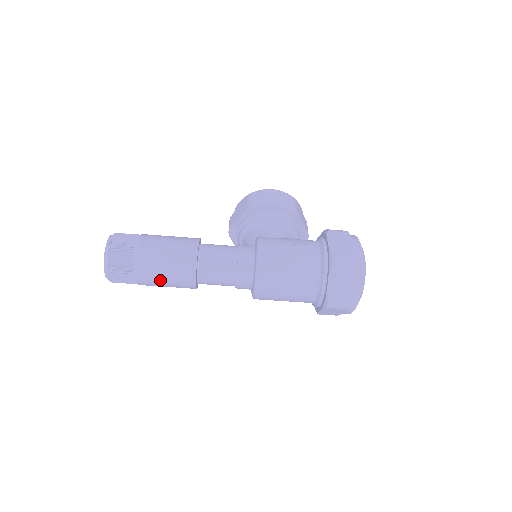
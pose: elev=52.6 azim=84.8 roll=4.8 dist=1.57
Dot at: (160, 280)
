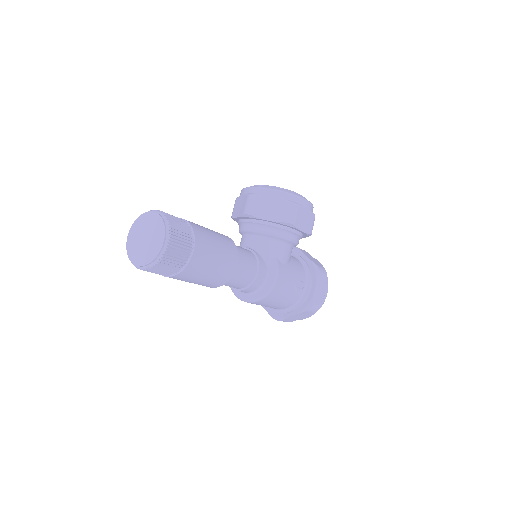
Dot at: occluded
